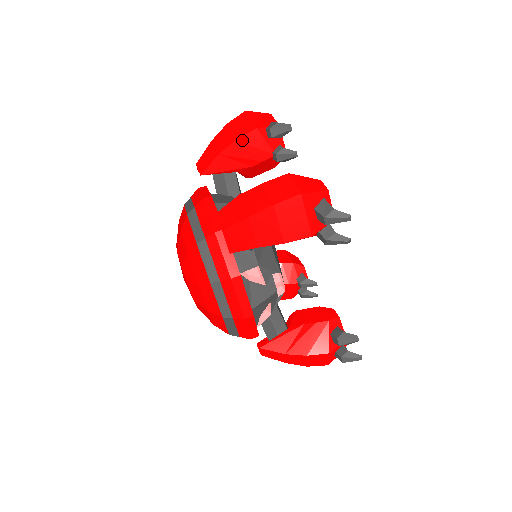
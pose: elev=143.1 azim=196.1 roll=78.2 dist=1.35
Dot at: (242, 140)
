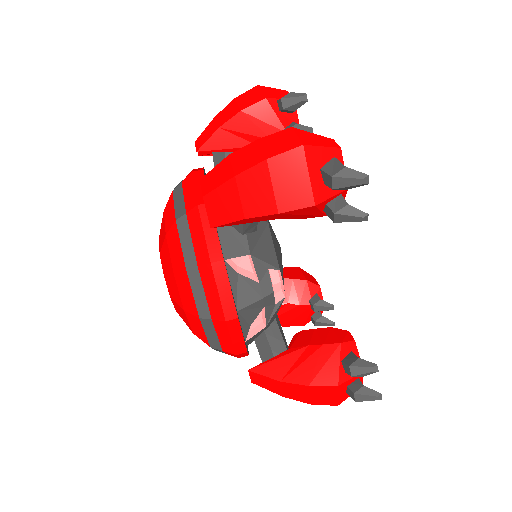
Dot at: (248, 111)
